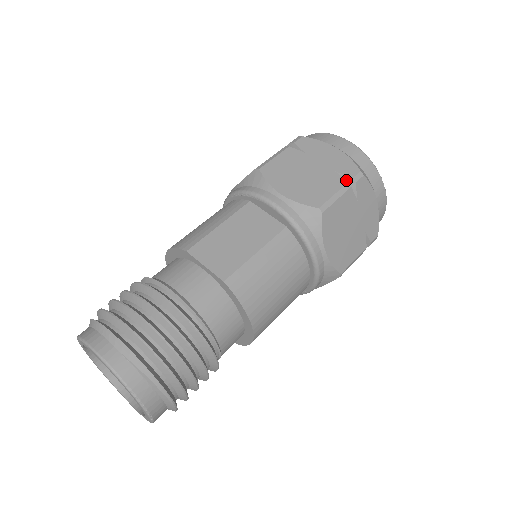
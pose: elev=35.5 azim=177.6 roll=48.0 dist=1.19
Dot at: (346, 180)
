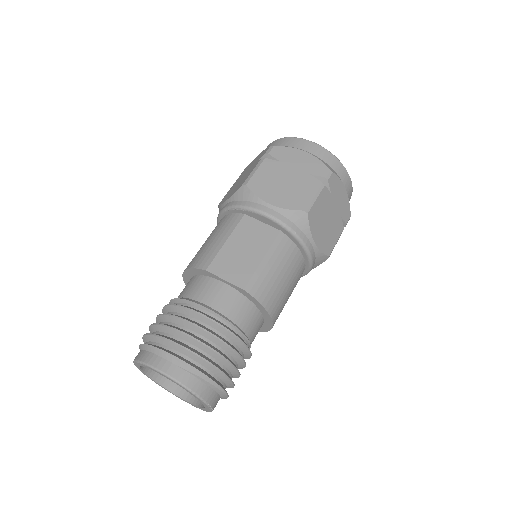
Dot at: (319, 179)
